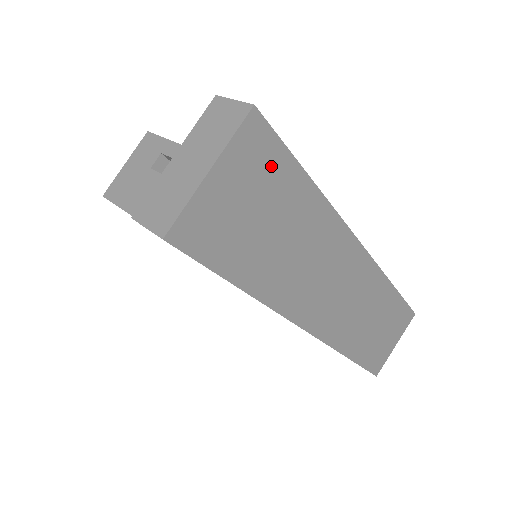
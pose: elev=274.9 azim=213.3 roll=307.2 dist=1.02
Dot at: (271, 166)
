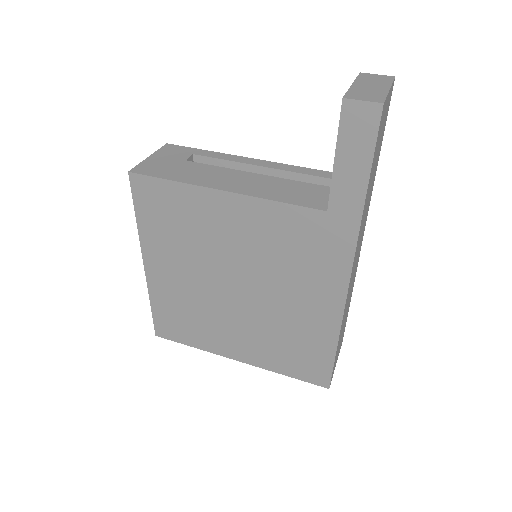
Dot at: occluded
